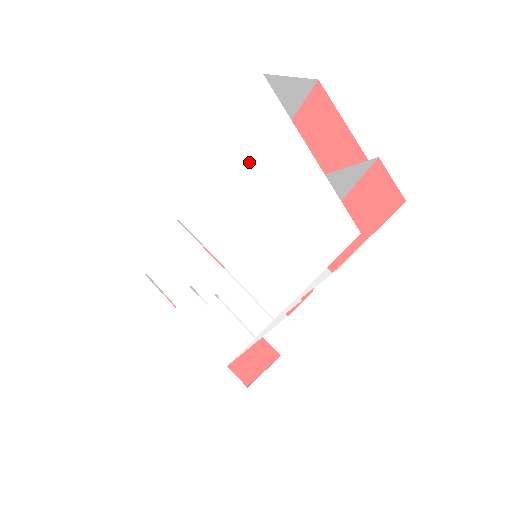
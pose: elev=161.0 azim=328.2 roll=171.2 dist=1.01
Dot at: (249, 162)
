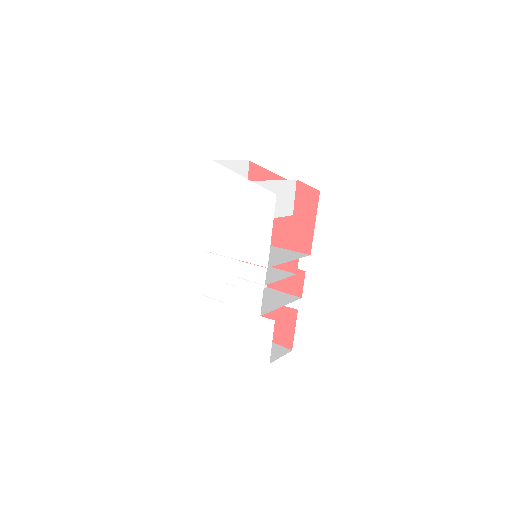
Dot at: (222, 199)
